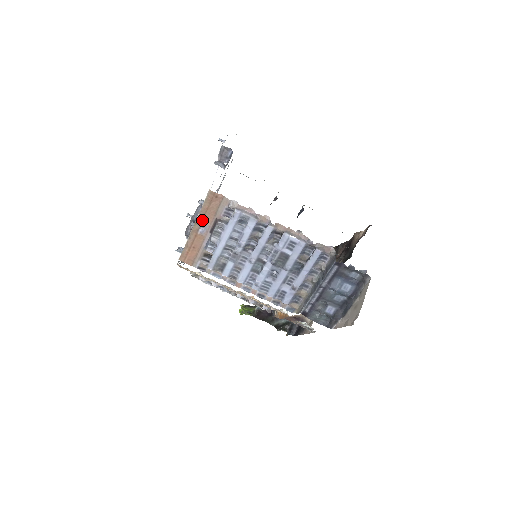
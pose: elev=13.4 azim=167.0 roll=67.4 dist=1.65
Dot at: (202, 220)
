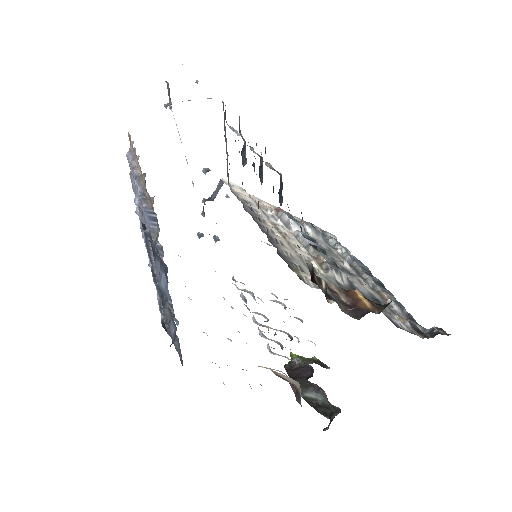
Dot at: occluded
